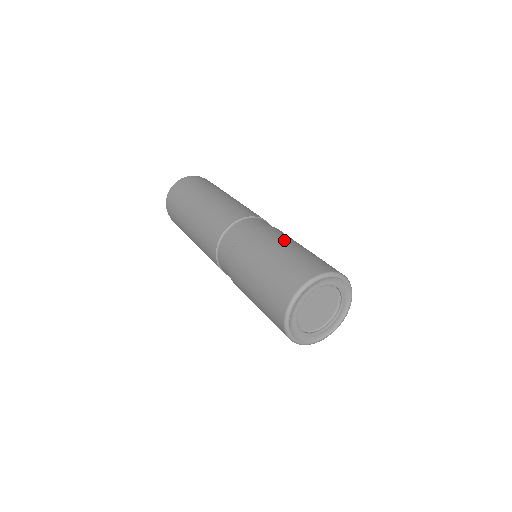
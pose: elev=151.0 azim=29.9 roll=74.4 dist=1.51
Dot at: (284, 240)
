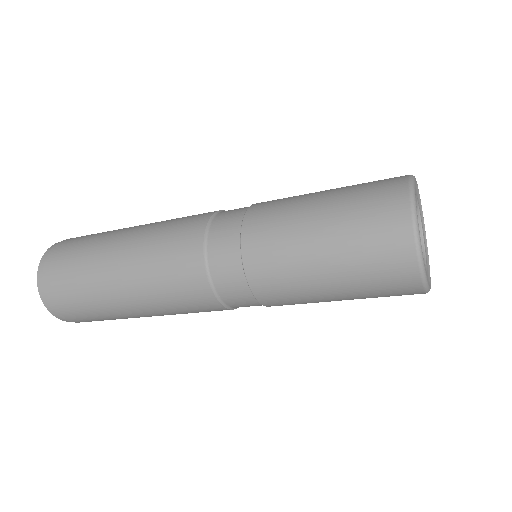
Dot at: occluded
